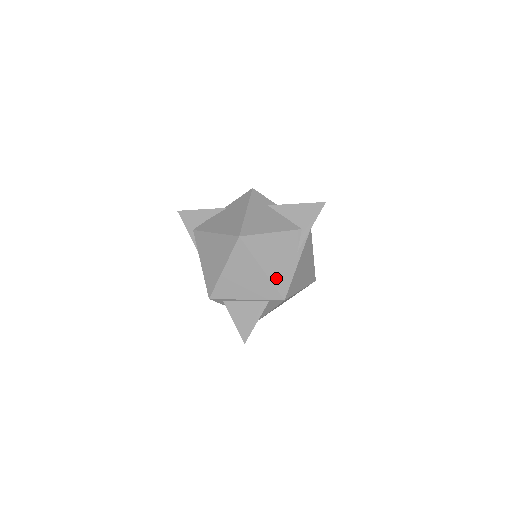
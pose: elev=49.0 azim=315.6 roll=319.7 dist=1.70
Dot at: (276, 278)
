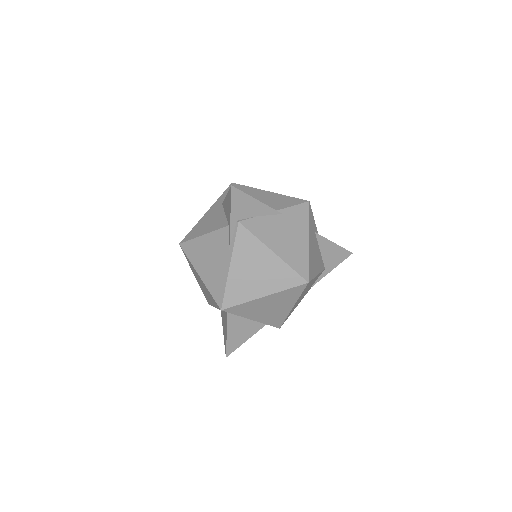
Dot at: occluded
